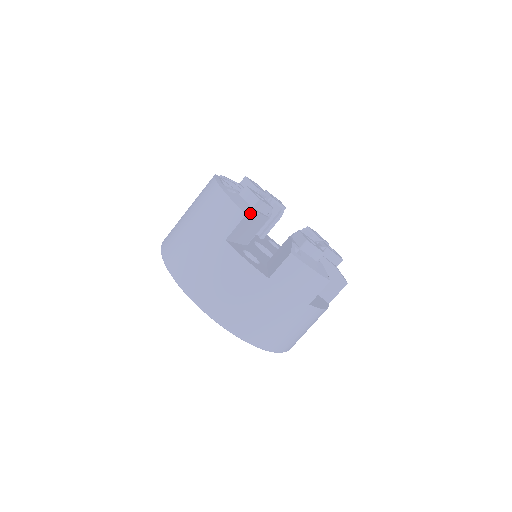
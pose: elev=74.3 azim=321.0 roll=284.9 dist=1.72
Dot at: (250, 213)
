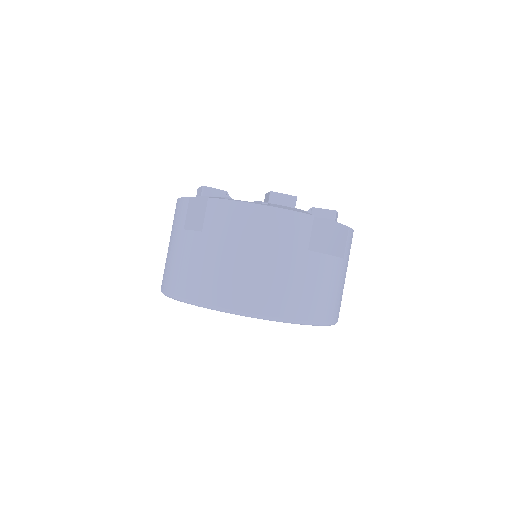
Dot at: (309, 213)
